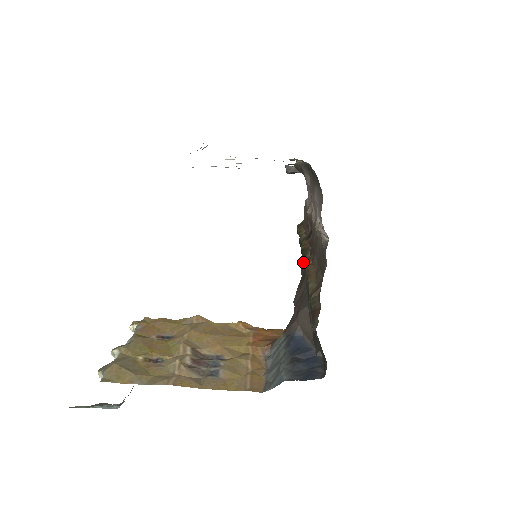
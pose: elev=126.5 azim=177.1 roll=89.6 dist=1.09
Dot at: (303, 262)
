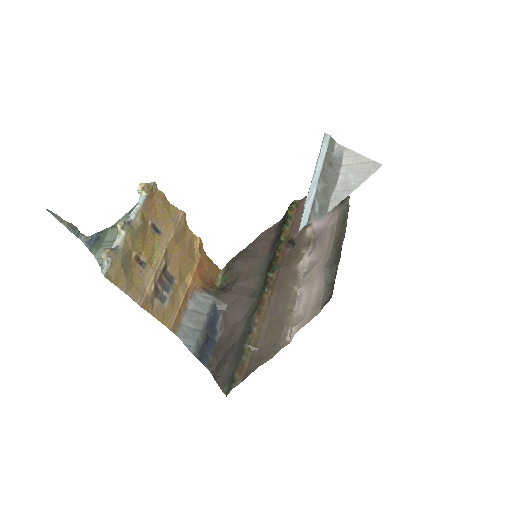
Dot at: (268, 280)
